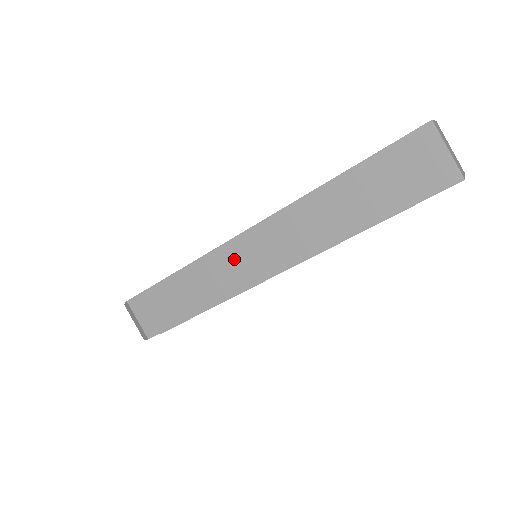
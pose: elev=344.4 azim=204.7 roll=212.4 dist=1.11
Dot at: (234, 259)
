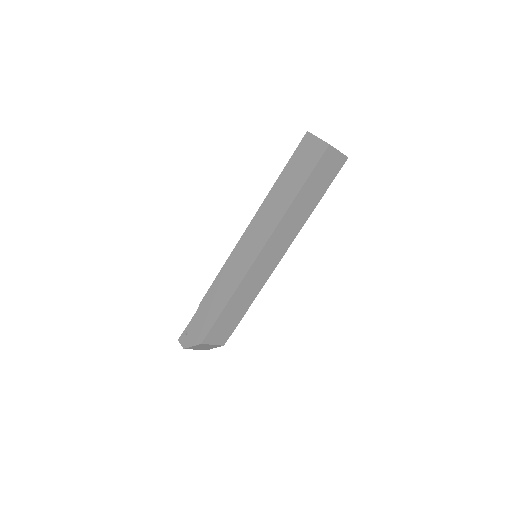
Dot at: (259, 269)
